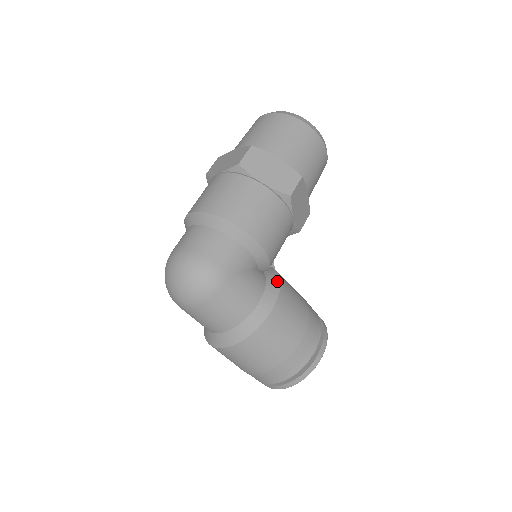
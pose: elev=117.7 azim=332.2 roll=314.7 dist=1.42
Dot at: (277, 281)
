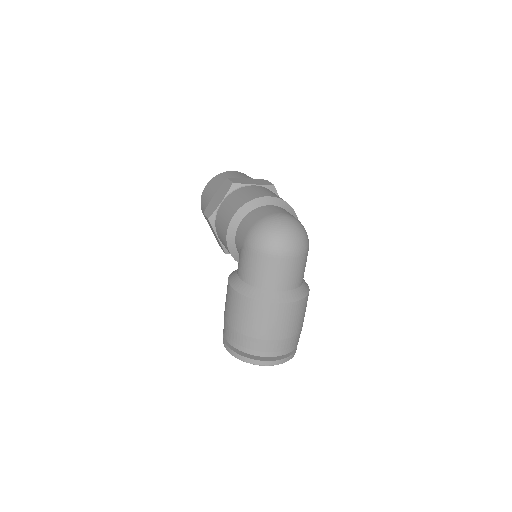
Dot at: occluded
